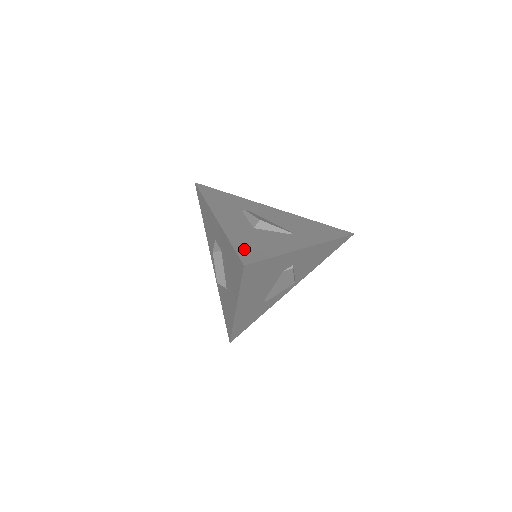
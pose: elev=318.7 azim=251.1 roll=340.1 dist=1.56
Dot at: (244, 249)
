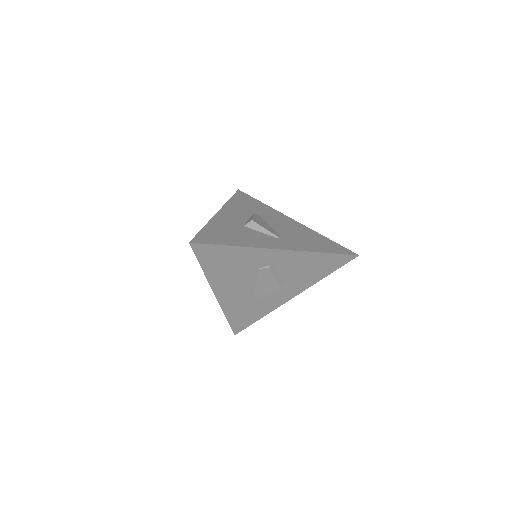
Dot at: (208, 234)
